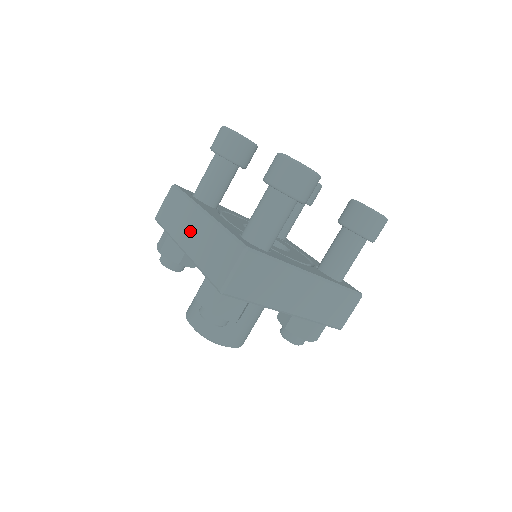
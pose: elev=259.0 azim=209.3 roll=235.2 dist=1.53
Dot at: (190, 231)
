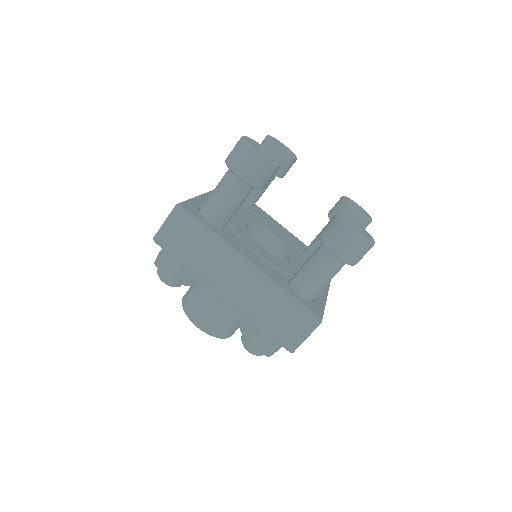
Dot at: occluded
